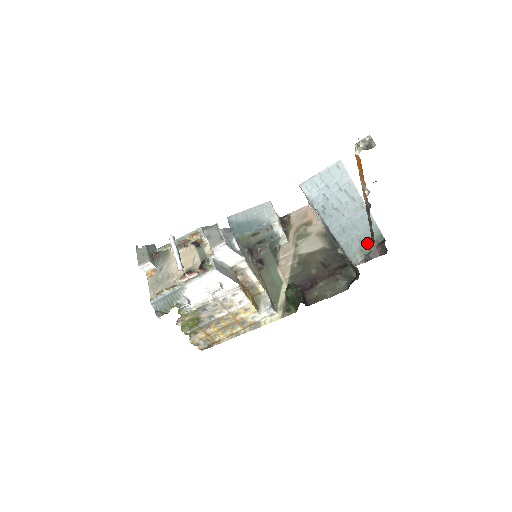
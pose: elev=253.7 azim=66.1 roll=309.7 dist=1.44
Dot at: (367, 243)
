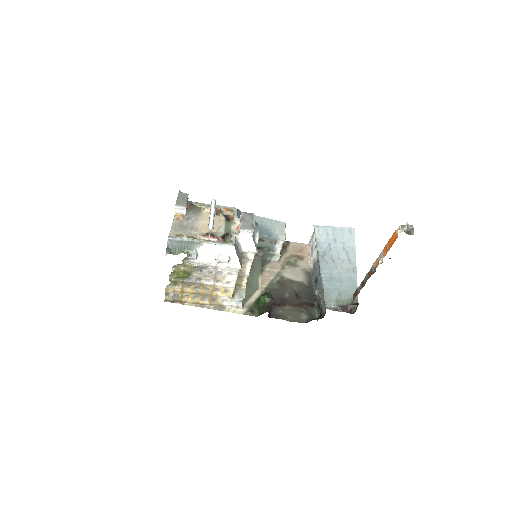
Dot at: (344, 298)
